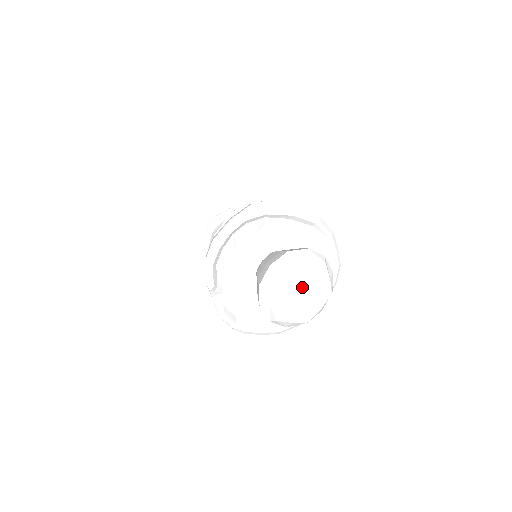
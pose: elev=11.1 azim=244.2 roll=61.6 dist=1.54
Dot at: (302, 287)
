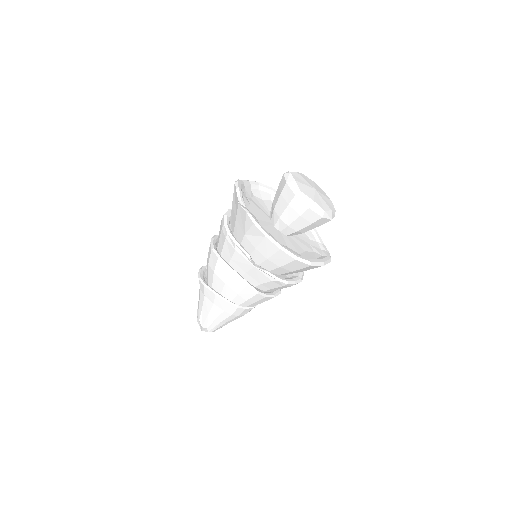
Dot at: (314, 187)
